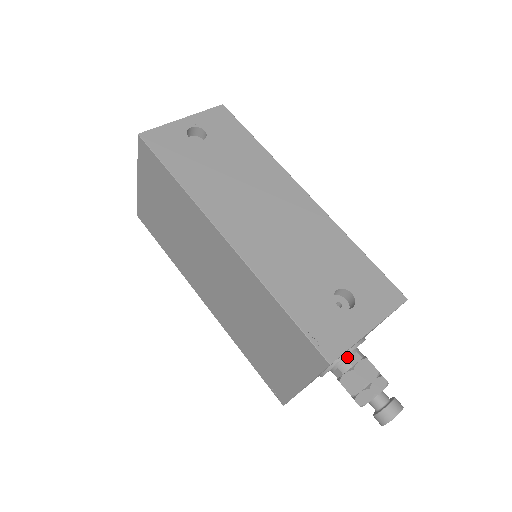
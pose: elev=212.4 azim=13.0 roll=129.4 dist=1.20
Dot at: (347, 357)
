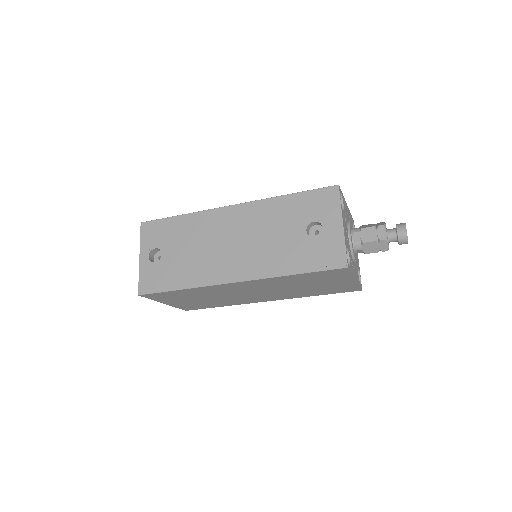
Dot at: (353, 241)
